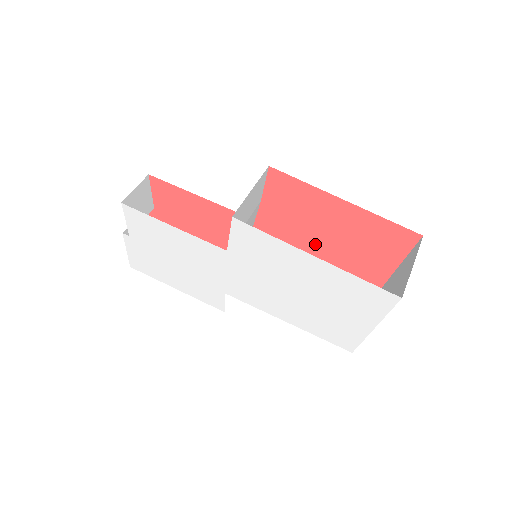
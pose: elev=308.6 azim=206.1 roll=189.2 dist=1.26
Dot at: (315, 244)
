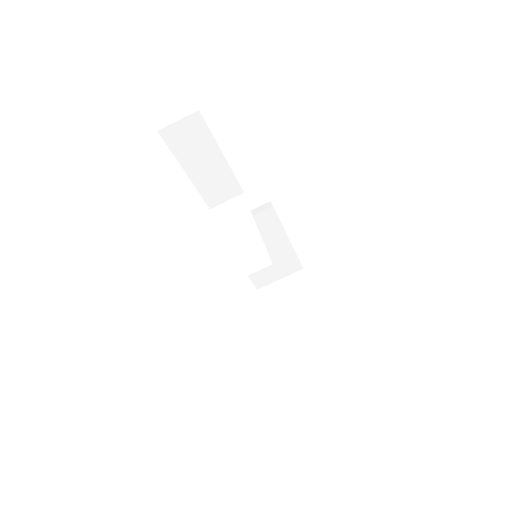
Dot at: occluded
